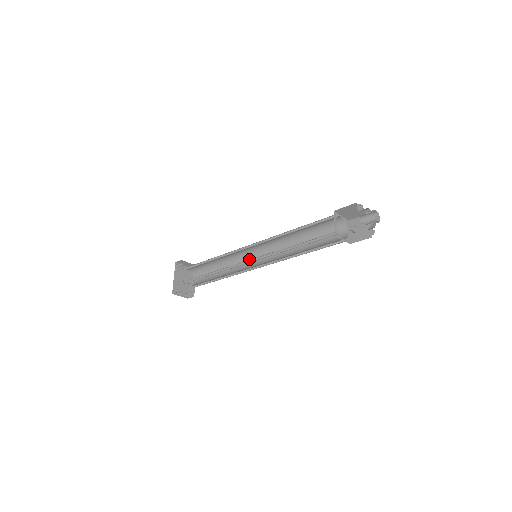
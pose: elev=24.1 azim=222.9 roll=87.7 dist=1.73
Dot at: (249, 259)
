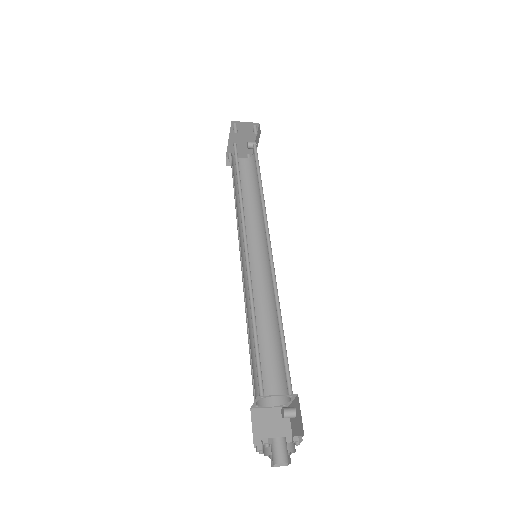
Dot at: (266, 232)
